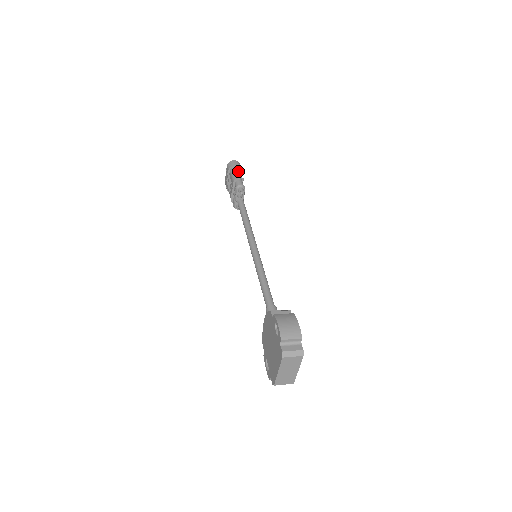
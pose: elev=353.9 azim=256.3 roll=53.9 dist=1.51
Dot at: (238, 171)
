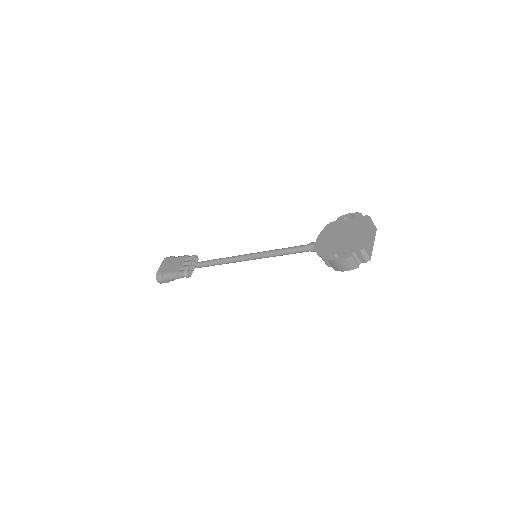
Dot at: occluded
